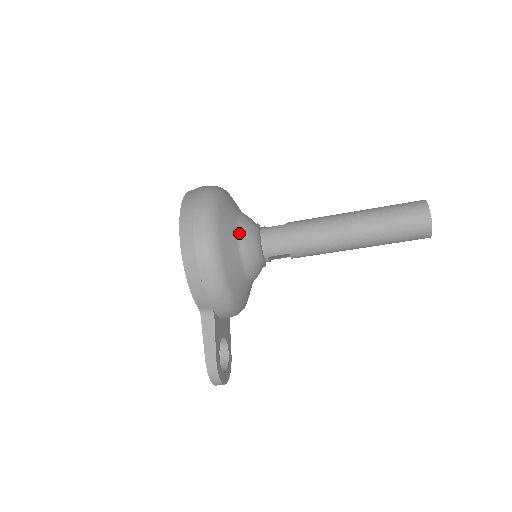
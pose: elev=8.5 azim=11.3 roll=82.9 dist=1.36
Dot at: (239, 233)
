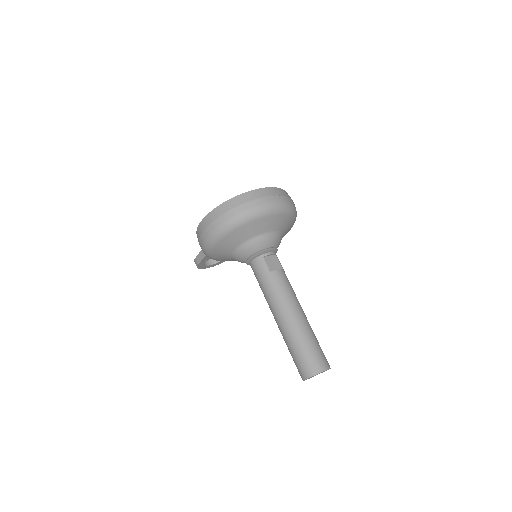
Dot at: (239, 248)
